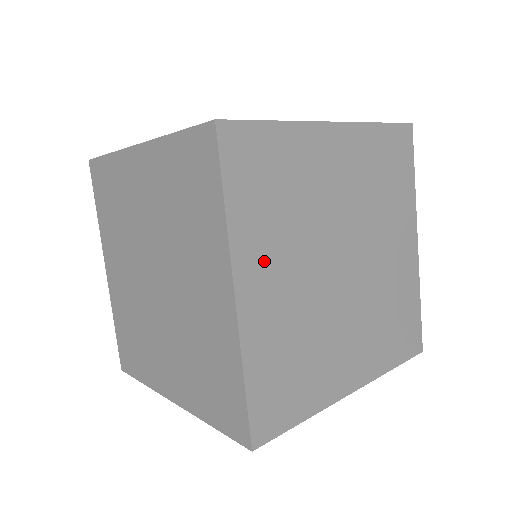
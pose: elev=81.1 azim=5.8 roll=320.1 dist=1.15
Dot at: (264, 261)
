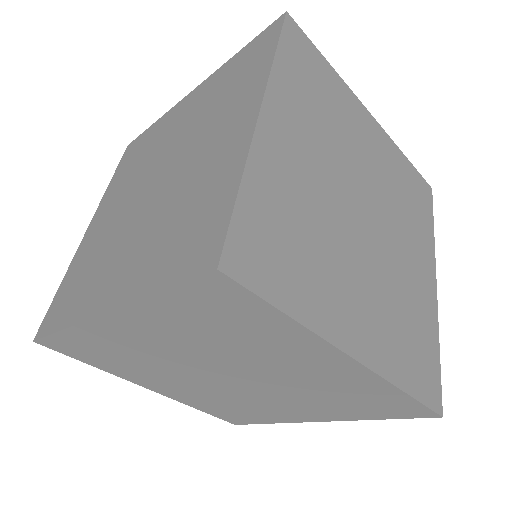
Dot at: occluded
